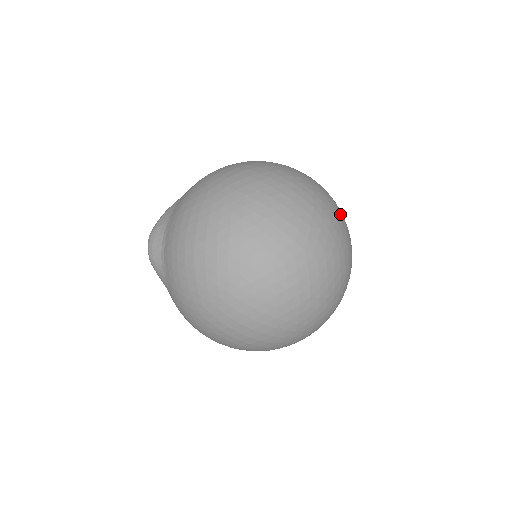
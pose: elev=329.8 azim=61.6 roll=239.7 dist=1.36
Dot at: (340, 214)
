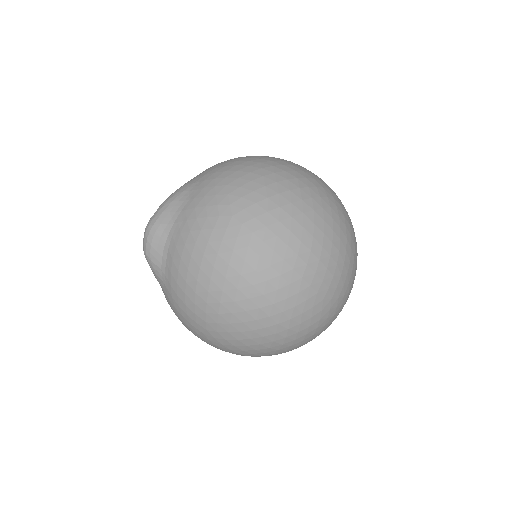
Dot at: (356, 244)
